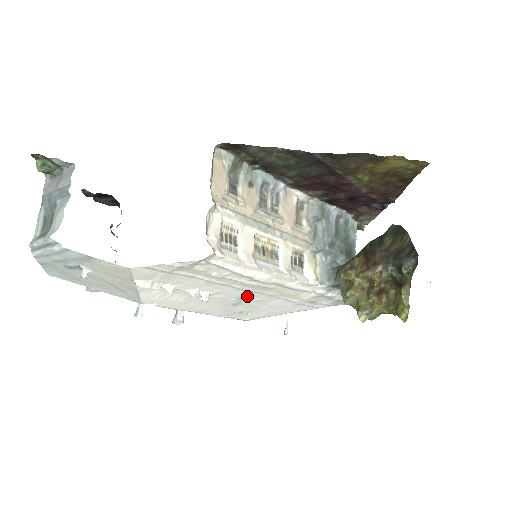
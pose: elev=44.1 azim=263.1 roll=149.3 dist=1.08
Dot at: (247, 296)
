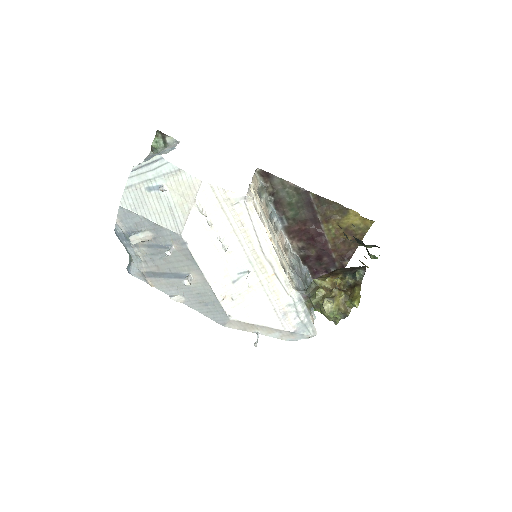
Dot at: (246, 272)
